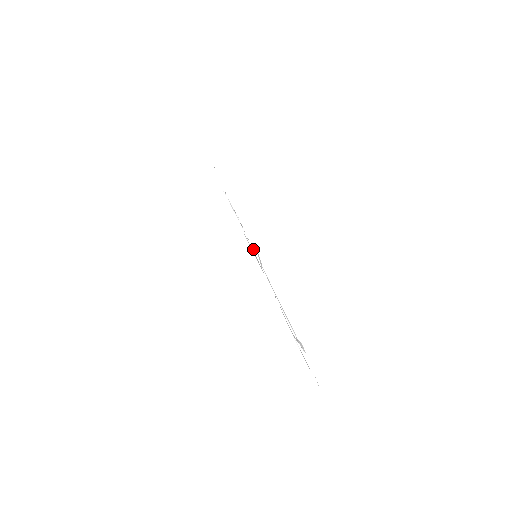
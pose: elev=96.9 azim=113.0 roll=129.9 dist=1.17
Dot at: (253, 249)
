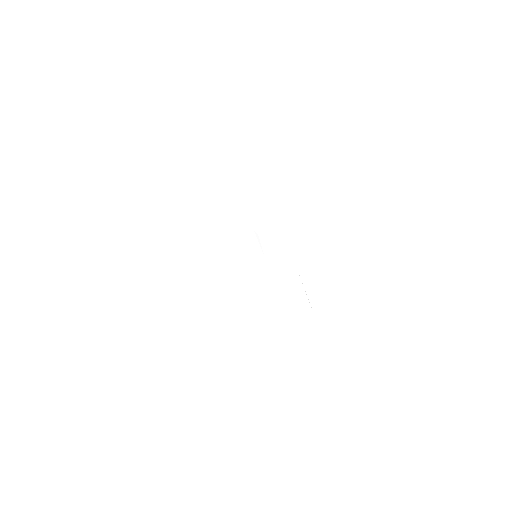
Dot at: occluded
